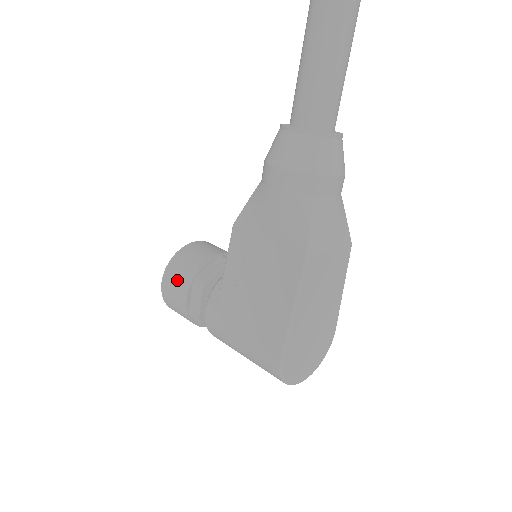
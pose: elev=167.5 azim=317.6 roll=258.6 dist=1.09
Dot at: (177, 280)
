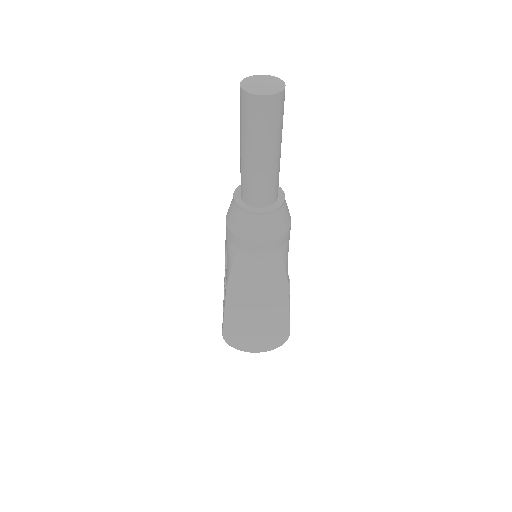
Dot at: (226, 244)
